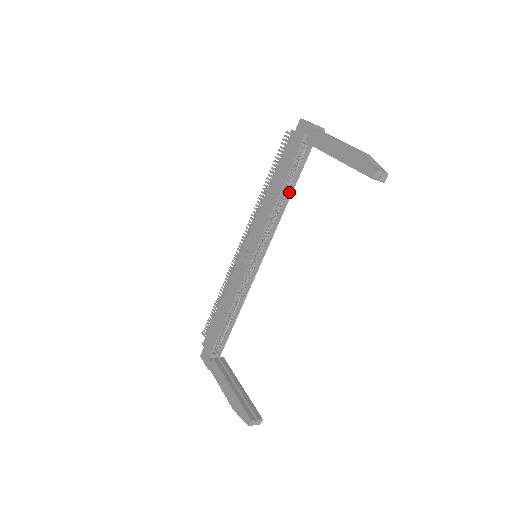
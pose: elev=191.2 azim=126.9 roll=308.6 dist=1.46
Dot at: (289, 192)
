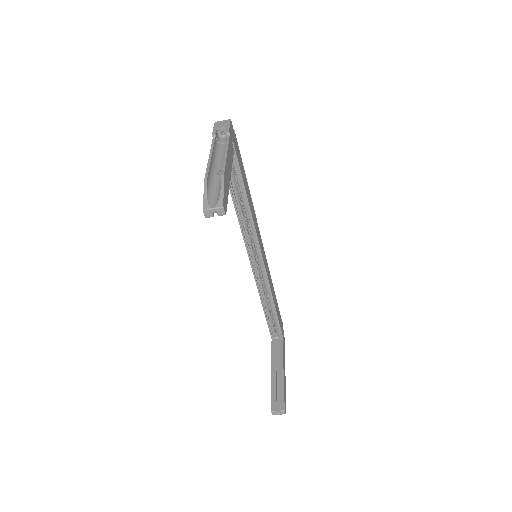
Dot at: (244, 196)
